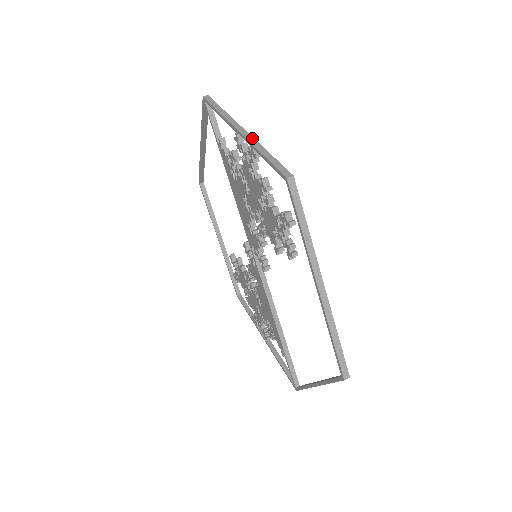
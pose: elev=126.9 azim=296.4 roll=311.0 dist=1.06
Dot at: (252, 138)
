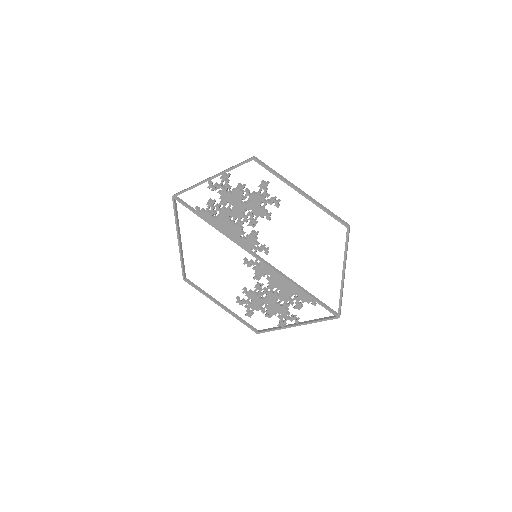
Dot at: (219, 173)
